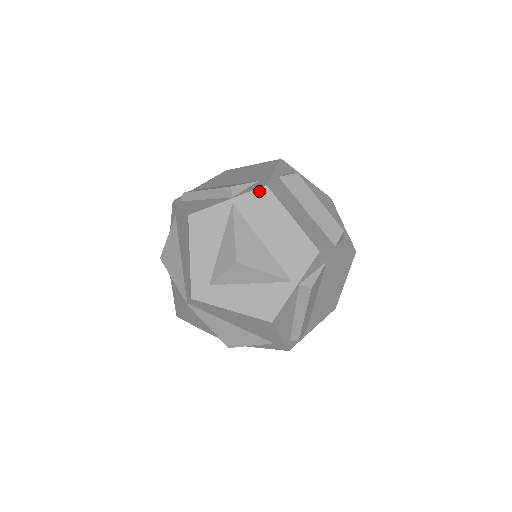
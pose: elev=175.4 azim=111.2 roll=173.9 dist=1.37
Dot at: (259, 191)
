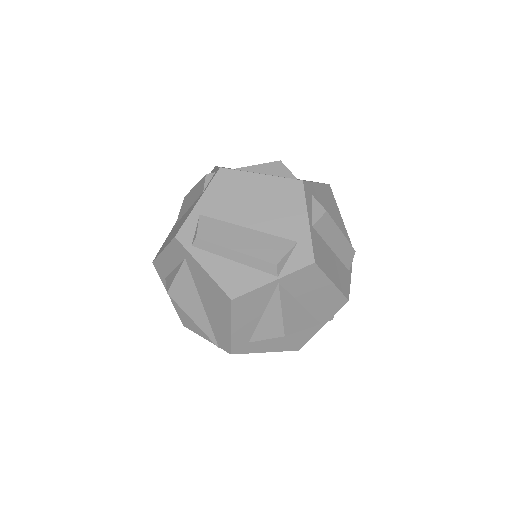
Dot at: (307, 269)
